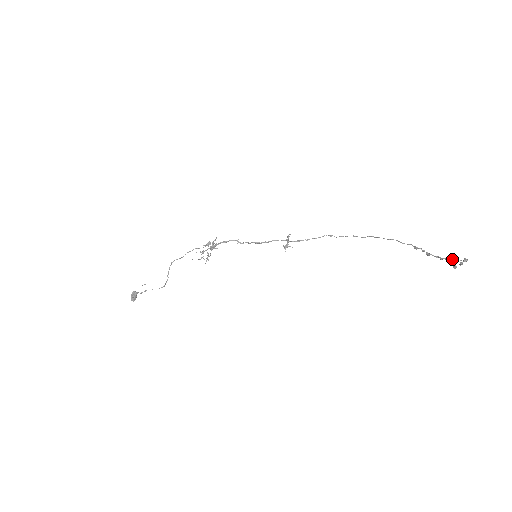
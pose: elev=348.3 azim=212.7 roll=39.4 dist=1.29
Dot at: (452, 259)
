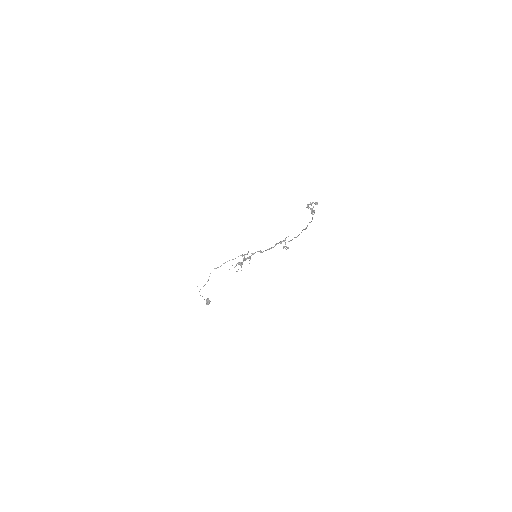
Dot at: occluded
